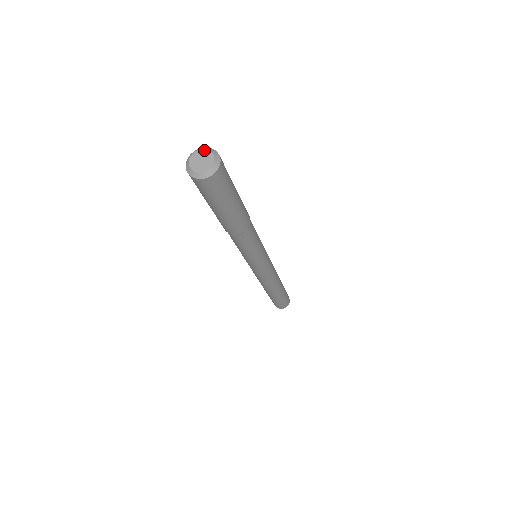
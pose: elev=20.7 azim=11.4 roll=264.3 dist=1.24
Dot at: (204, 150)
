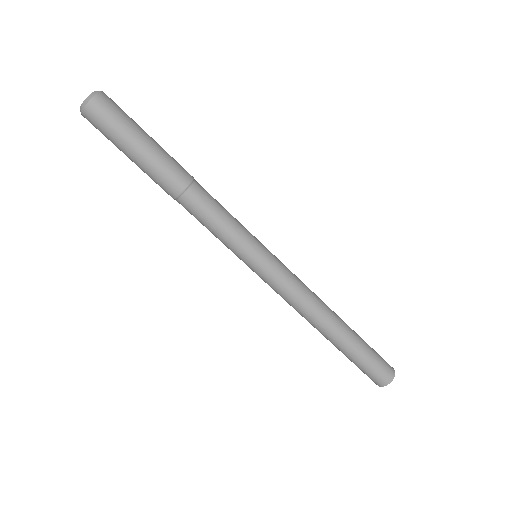
Dot at: occluded
